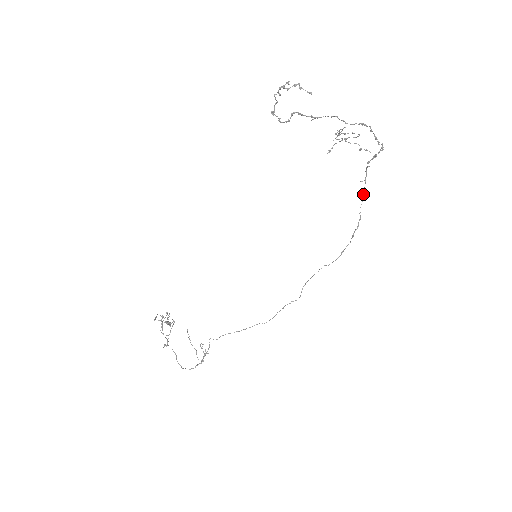
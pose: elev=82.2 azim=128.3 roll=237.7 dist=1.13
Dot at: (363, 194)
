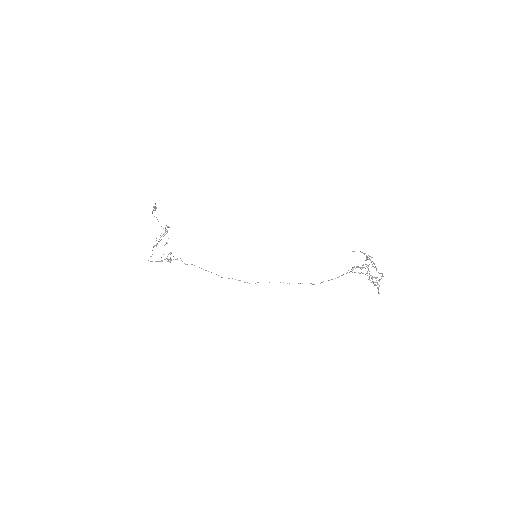
Dot at: (342, 275)
